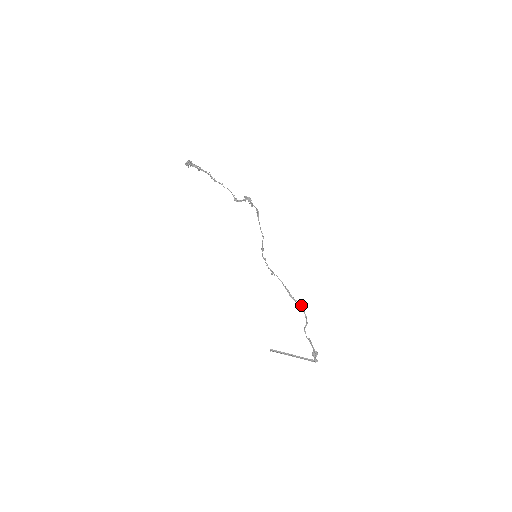
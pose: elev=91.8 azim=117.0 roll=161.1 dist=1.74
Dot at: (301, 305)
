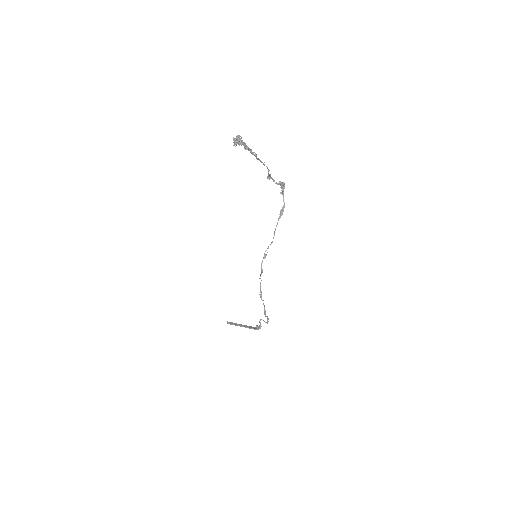
Dot at: occluded
